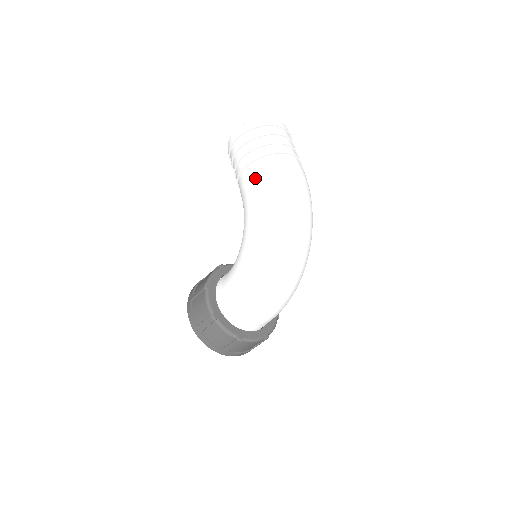
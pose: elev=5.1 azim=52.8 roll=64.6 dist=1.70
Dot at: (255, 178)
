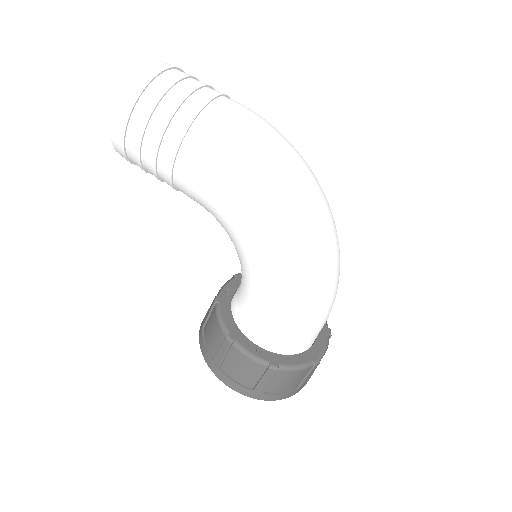
Dot at: (207, 160)
